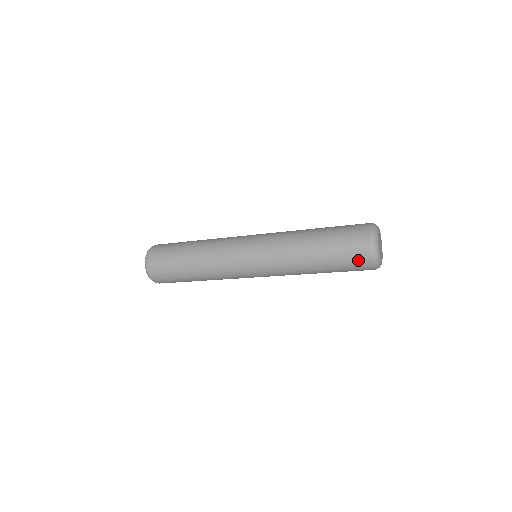
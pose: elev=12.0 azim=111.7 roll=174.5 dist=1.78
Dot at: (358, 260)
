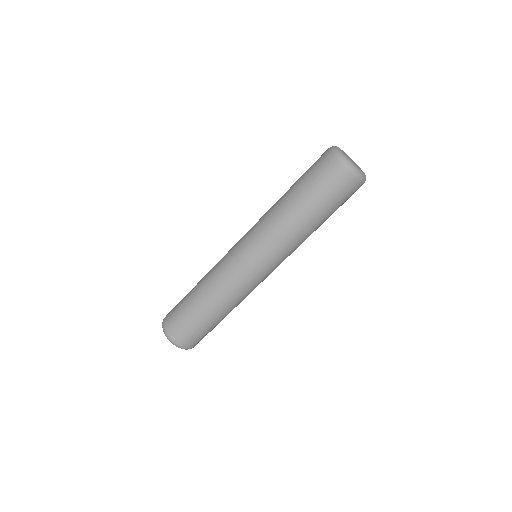
Dot at: (327, 170)
